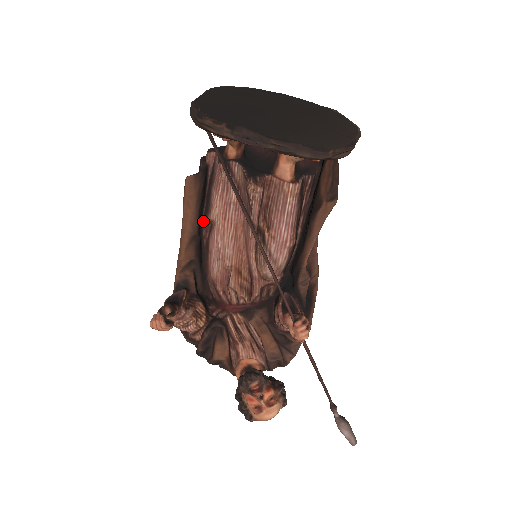
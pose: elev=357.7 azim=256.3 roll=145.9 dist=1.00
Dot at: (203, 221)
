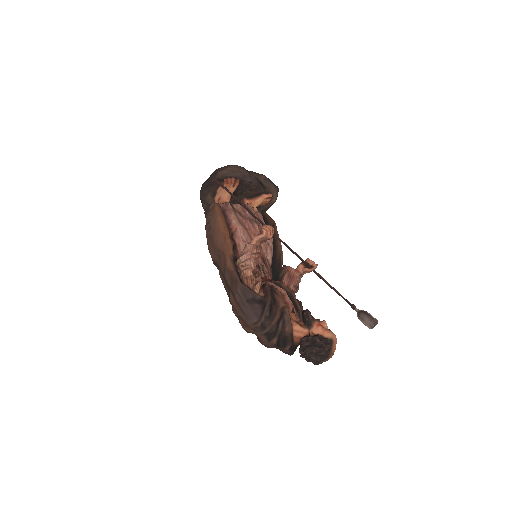
Dot at: occluded
